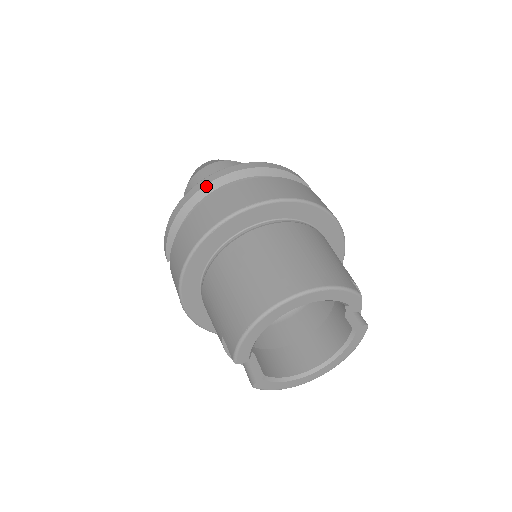
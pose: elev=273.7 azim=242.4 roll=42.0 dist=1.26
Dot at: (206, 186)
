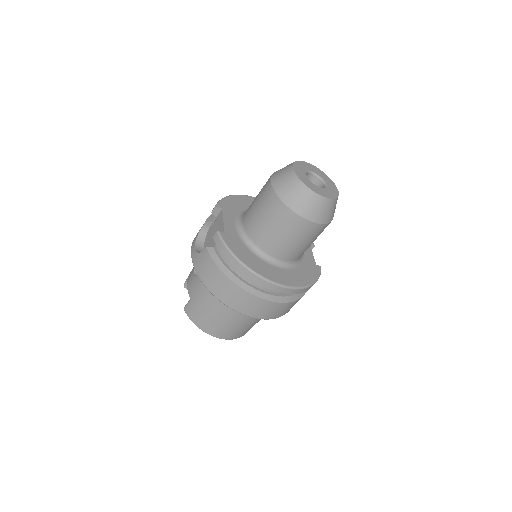
Dot at: occluded
